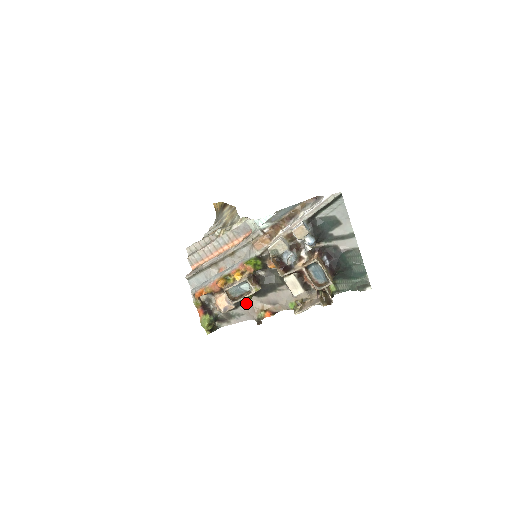
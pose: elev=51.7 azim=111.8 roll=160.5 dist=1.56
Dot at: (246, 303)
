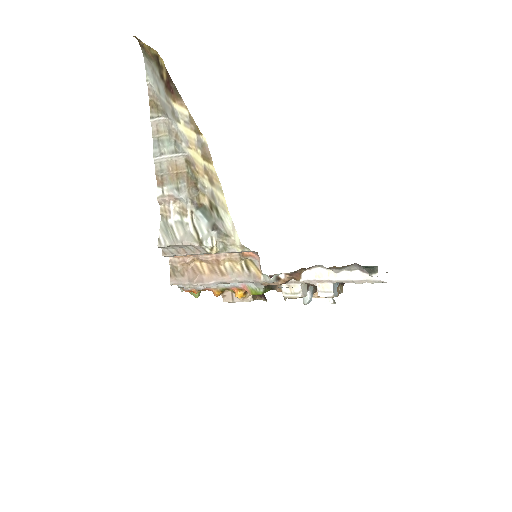
Dot at: occluded
